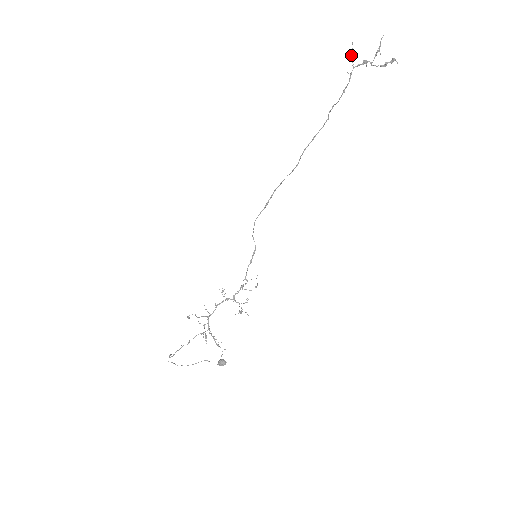
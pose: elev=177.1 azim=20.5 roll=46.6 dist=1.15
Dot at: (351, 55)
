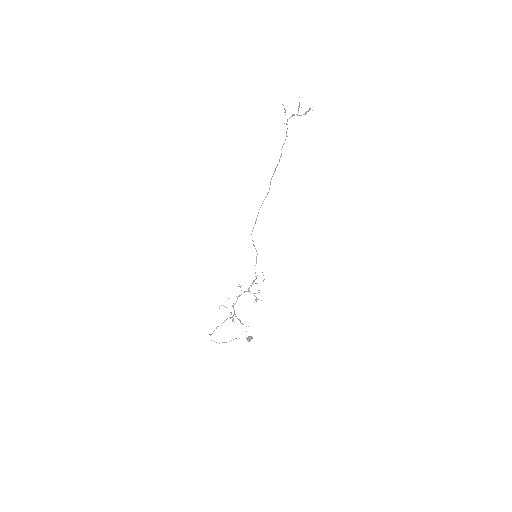
Dot at: occluded
